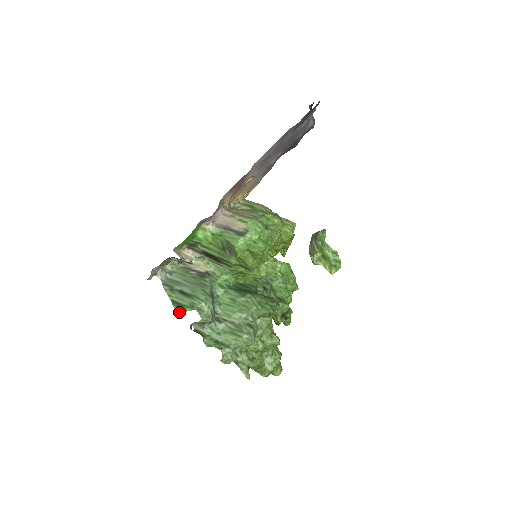
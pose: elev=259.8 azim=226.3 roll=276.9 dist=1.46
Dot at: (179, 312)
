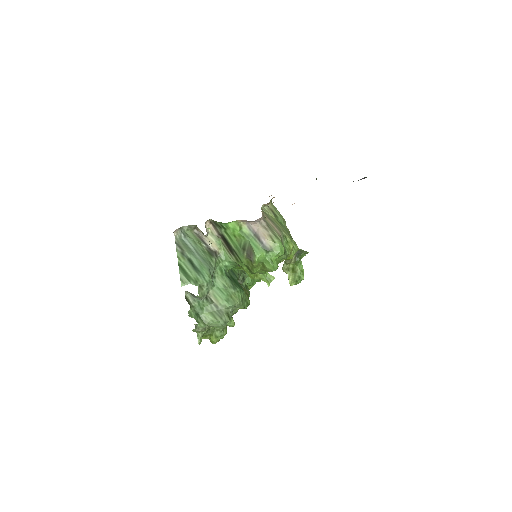
Dot at: (183, 280)
